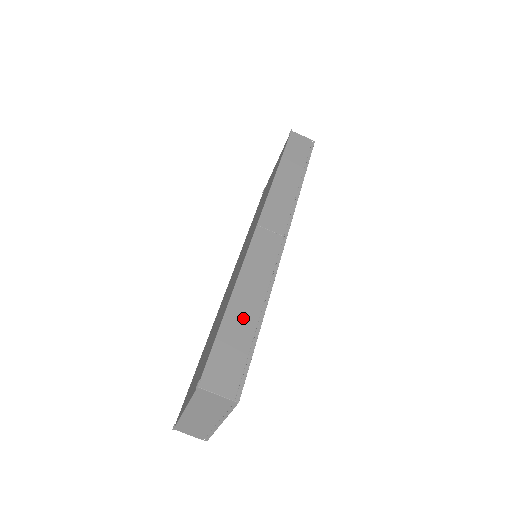
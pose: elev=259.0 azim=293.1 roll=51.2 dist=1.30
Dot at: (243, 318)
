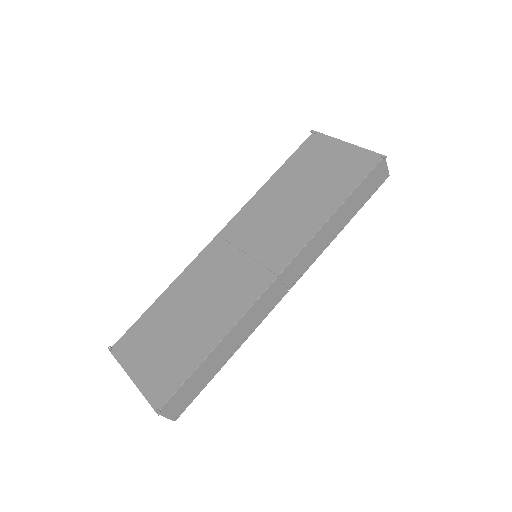
Dot at: (214, 363)
